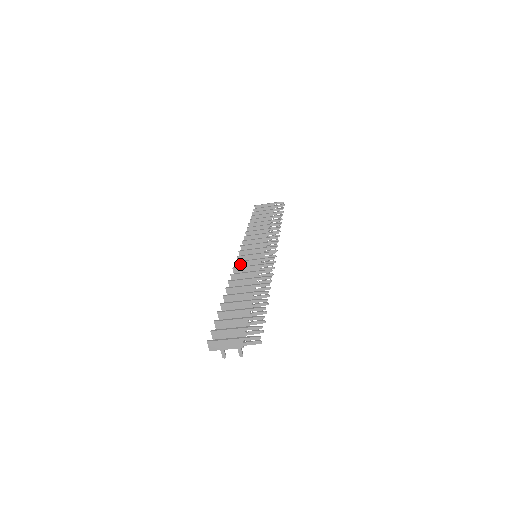
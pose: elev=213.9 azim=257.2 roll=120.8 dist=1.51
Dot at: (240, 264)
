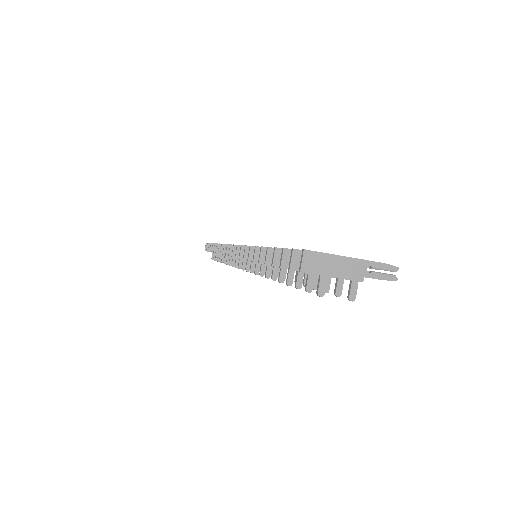
Dot at: occluded
